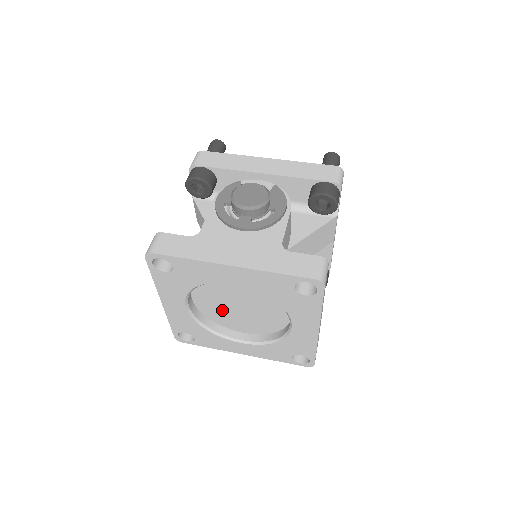
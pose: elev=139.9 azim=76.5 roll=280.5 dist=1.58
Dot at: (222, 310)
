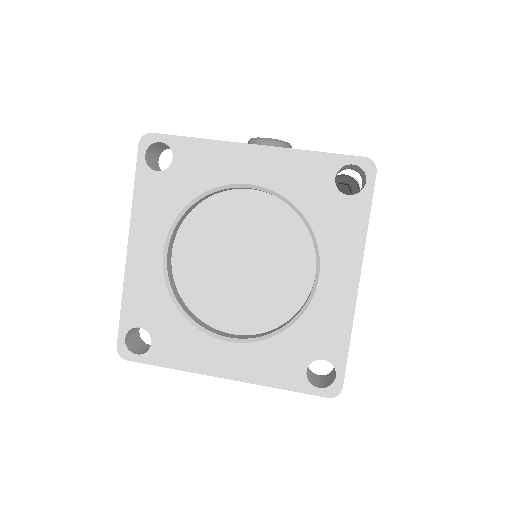
Dot at: (211, 276)
